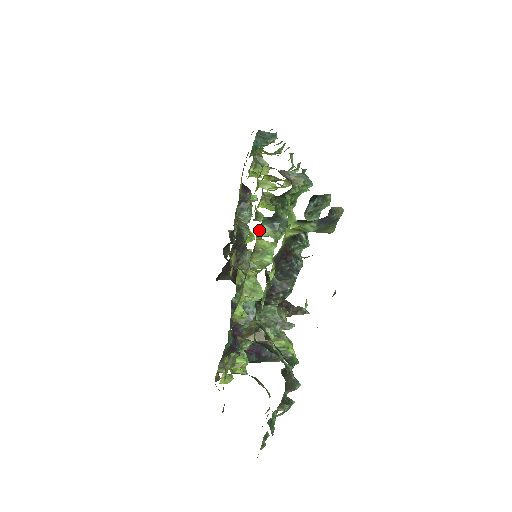
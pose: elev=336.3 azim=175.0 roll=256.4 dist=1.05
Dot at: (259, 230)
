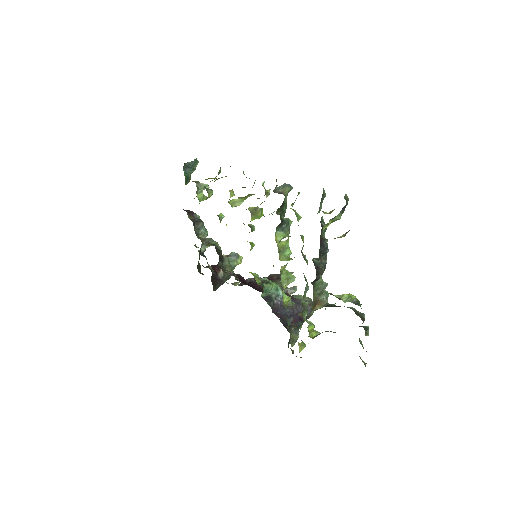
Dot at: (275, 237)
